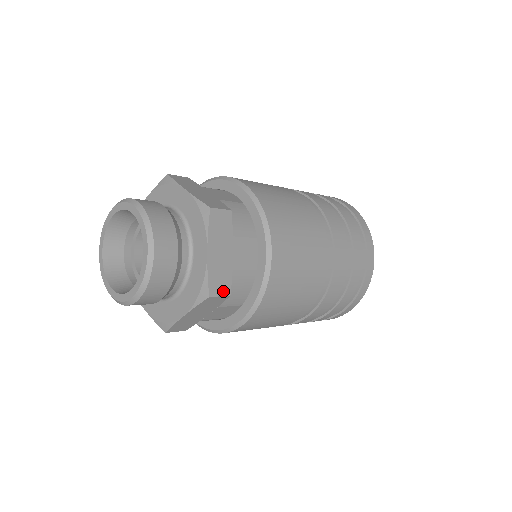
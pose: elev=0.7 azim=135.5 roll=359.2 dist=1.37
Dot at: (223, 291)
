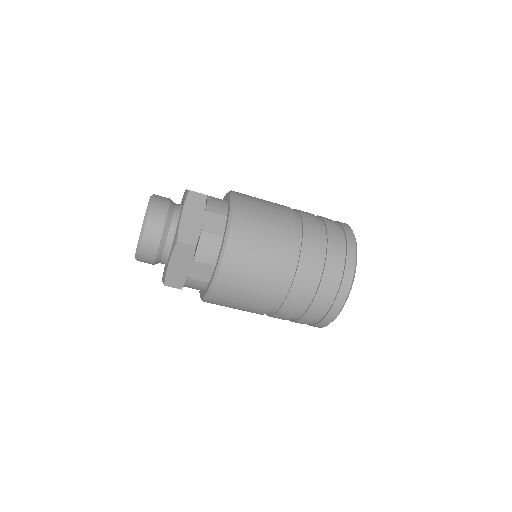
Dot at: (190, 242)
